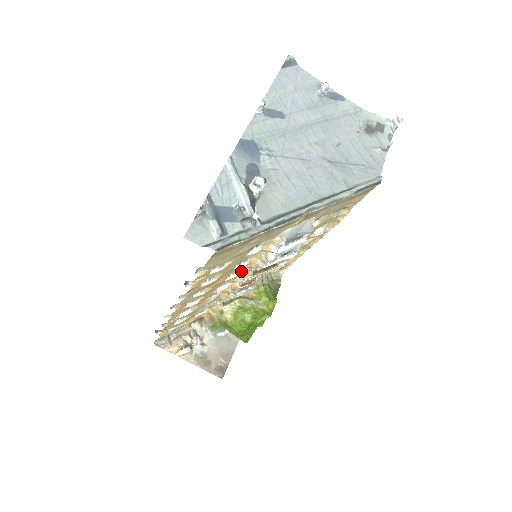
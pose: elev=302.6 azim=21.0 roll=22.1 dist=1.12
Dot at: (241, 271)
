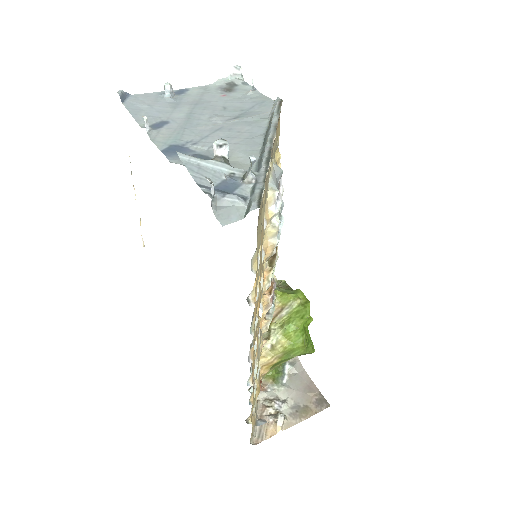
Dot at: (262, 273)
